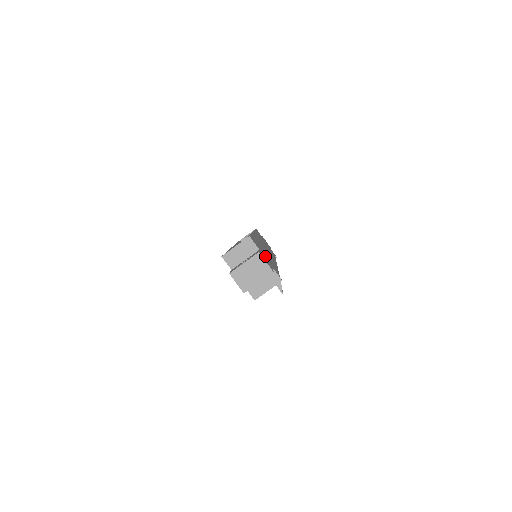
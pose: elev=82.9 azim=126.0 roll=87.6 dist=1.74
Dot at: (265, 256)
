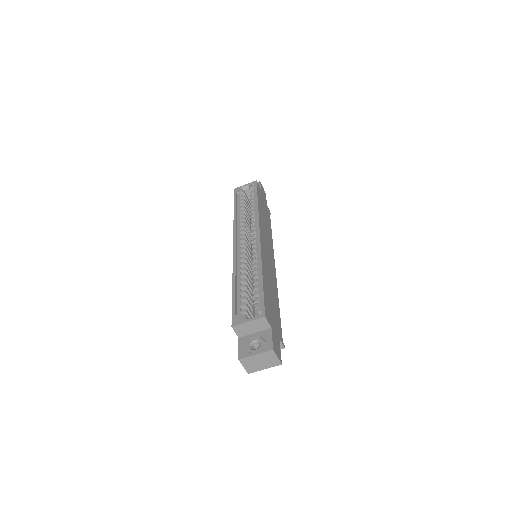
Dot at: (274, 322)
